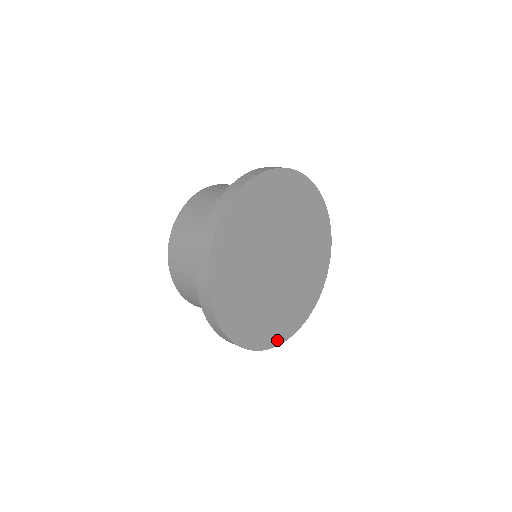
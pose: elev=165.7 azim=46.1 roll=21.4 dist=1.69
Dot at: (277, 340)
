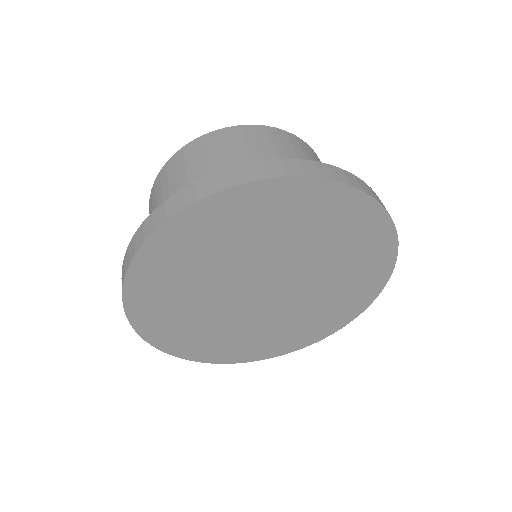
Dot at: (261, 356)
